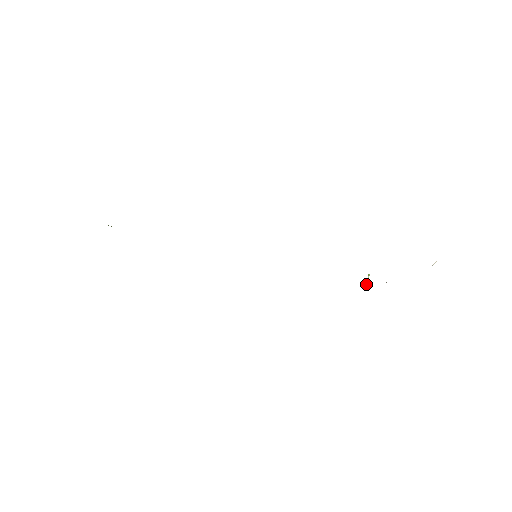
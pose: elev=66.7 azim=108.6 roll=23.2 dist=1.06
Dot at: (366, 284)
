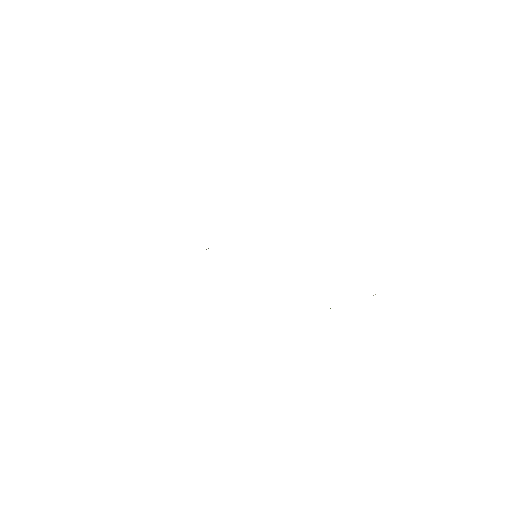
Dot at: occluded
